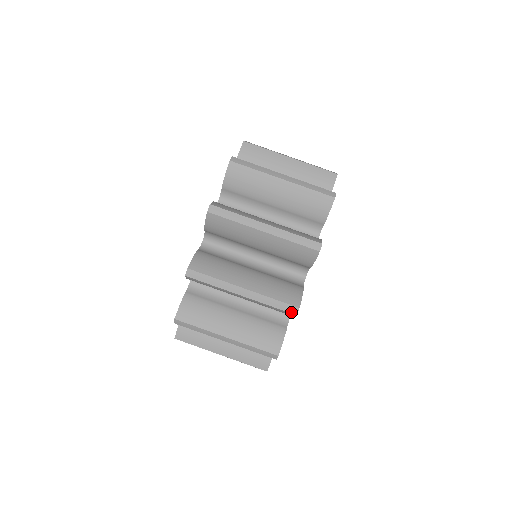
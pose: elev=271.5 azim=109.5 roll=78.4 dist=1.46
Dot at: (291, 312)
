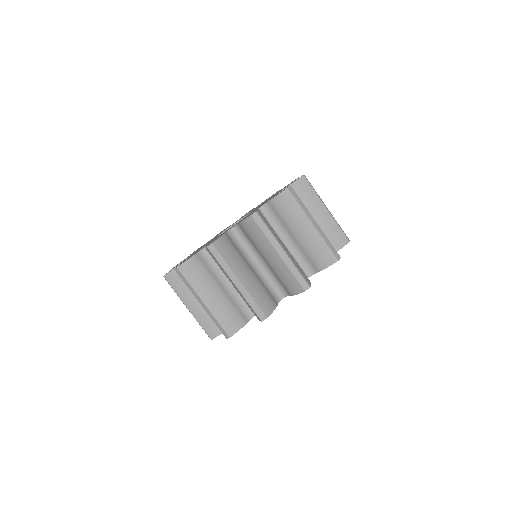
Dot at: (260, 317)
